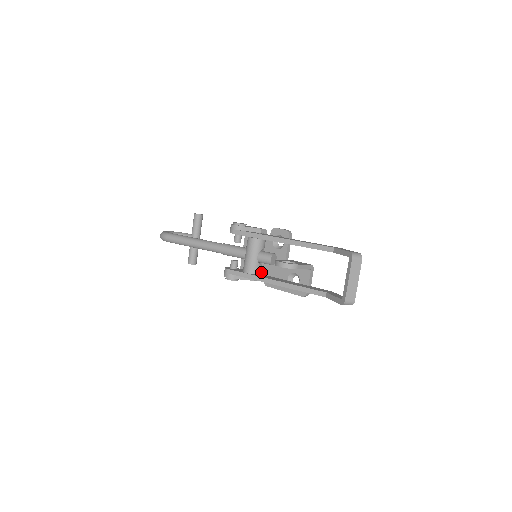
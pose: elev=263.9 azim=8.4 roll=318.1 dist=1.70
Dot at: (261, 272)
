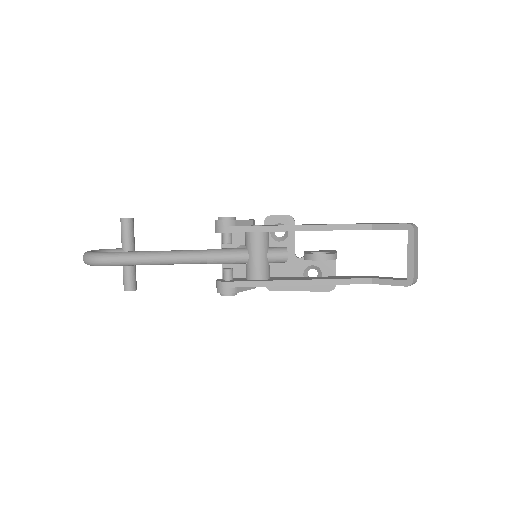
Dot at: occluded
